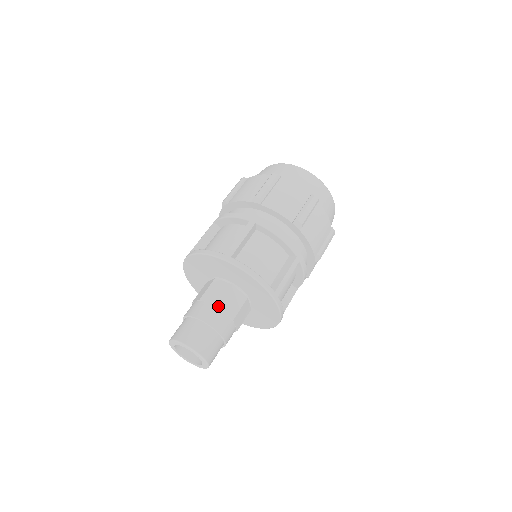
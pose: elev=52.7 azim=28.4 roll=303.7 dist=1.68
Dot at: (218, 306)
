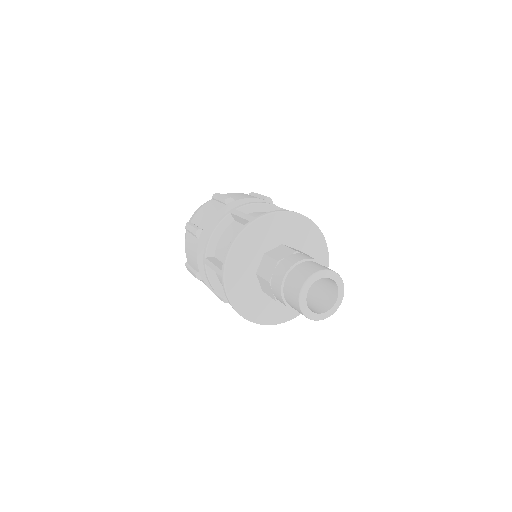
Dot at: occluded
